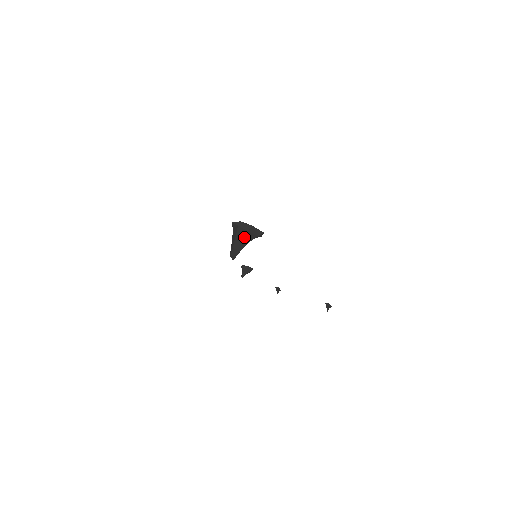
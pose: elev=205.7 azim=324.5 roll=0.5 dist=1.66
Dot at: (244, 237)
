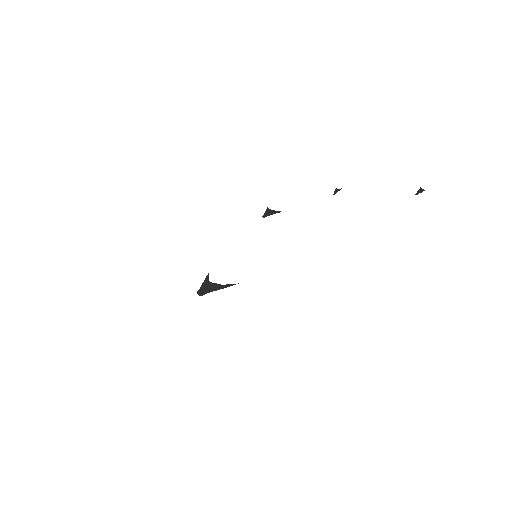
Dot at: (217, 287)
